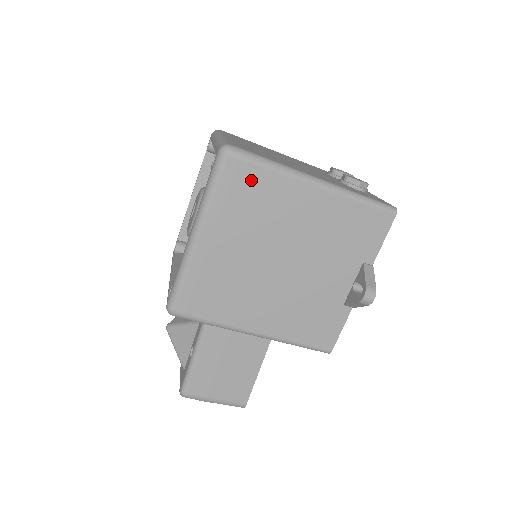
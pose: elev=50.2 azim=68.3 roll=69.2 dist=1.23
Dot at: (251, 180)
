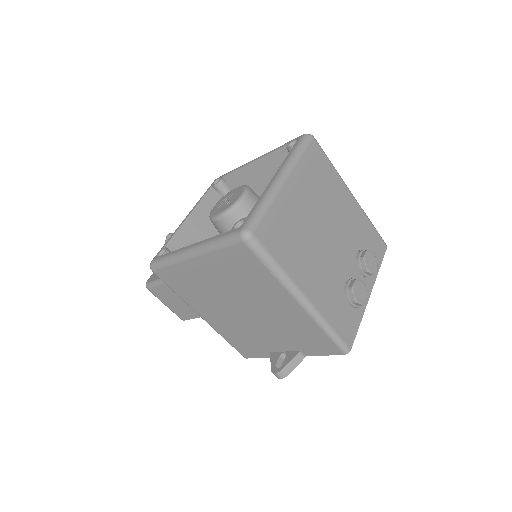
Dot at: (251, 265)
